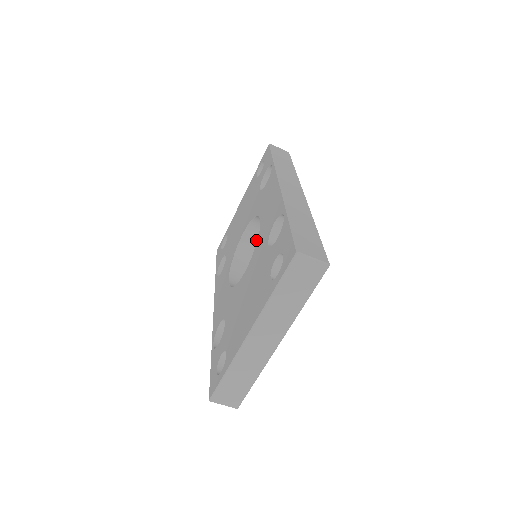
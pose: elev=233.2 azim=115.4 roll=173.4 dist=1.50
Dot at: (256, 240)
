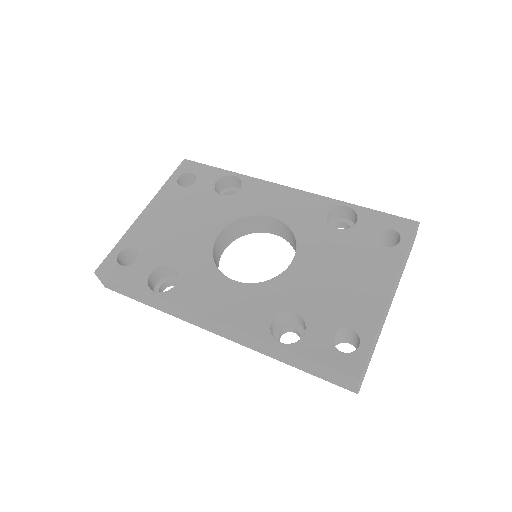
Dot at: (220, 247)
